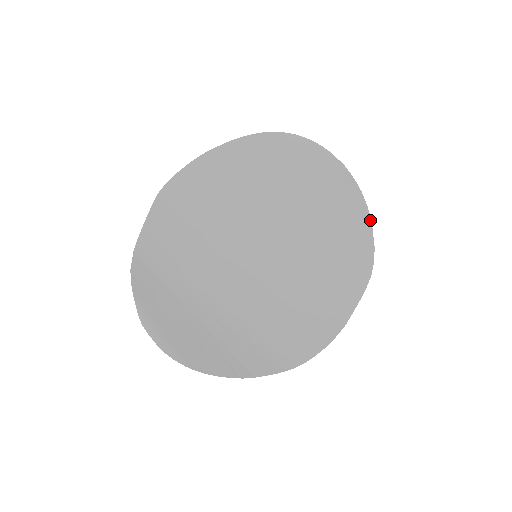
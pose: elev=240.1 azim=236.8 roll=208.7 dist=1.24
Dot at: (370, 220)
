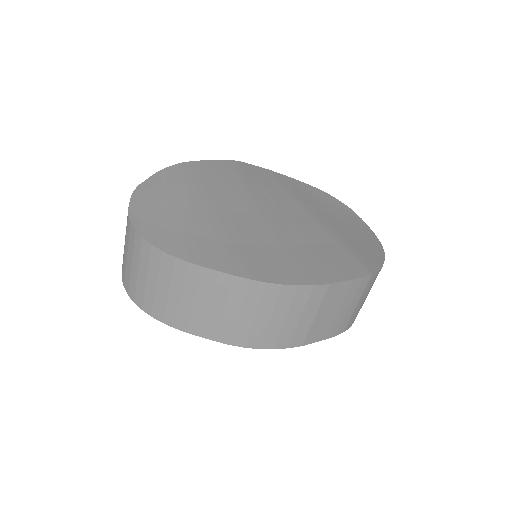
Dot at: (384, 257)
